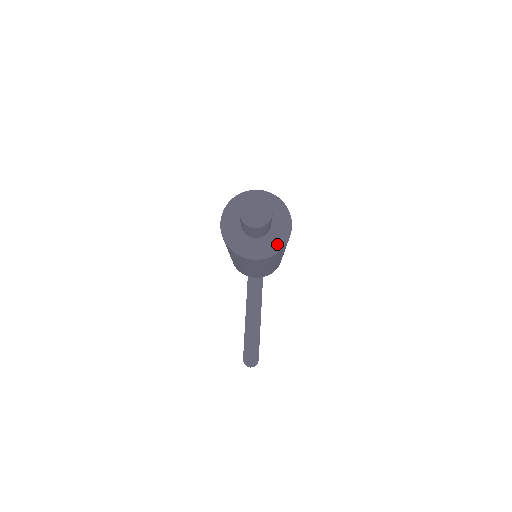
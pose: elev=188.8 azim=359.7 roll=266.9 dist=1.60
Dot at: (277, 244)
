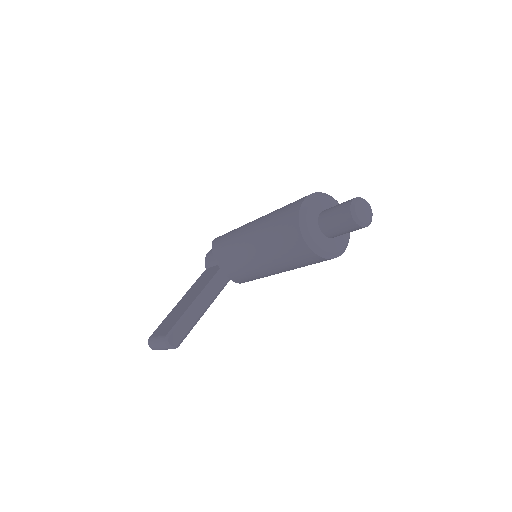
Dot at: (333, 252)
